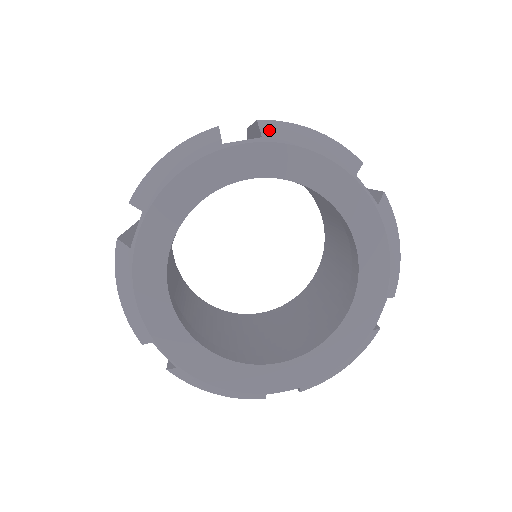
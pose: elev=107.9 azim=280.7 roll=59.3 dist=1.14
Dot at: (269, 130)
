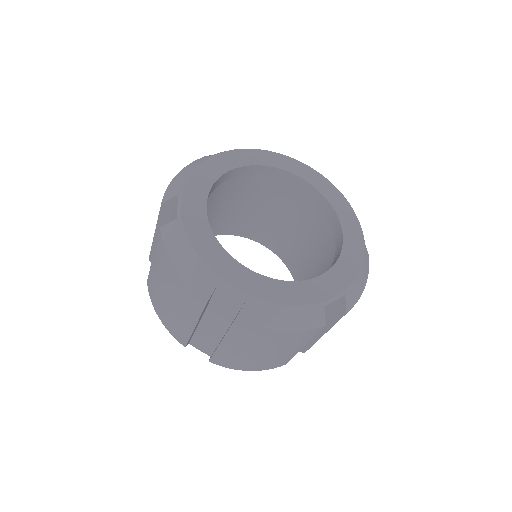
Dot at: occluded
